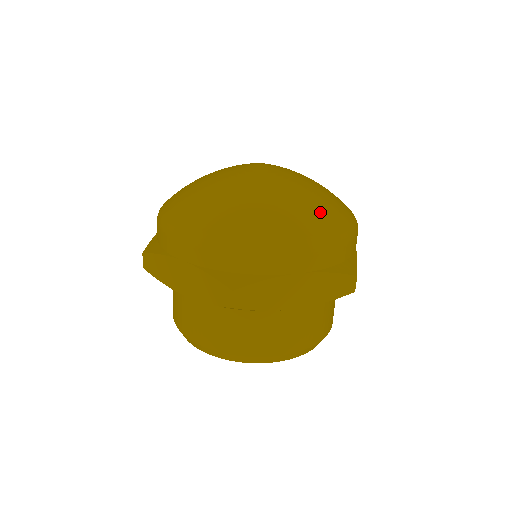
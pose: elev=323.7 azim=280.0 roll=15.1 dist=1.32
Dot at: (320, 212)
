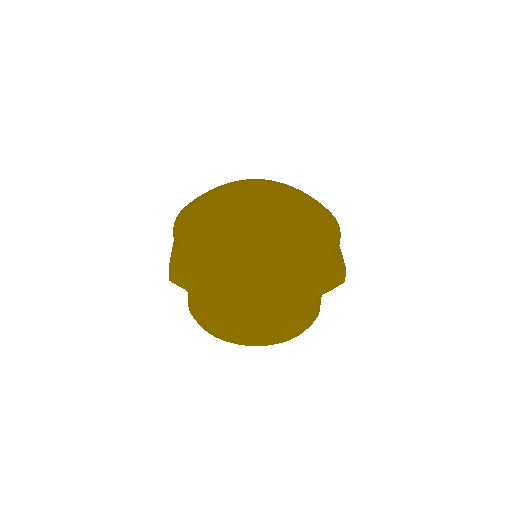
Dot at: (316, 224)
